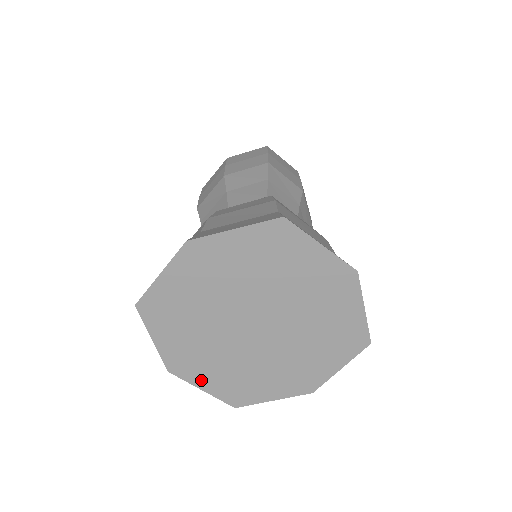
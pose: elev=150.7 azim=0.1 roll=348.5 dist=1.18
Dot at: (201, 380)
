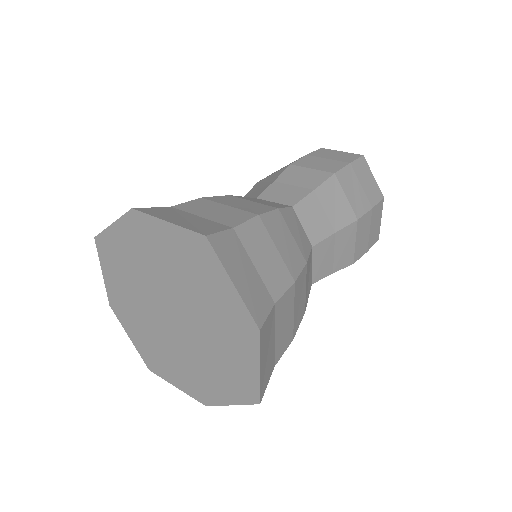
Dot at: (130, 329)
